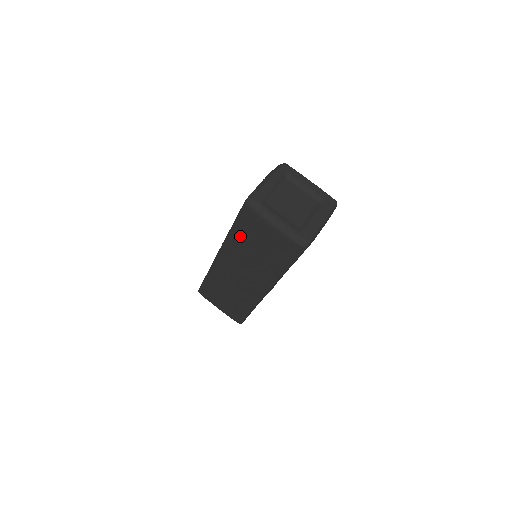
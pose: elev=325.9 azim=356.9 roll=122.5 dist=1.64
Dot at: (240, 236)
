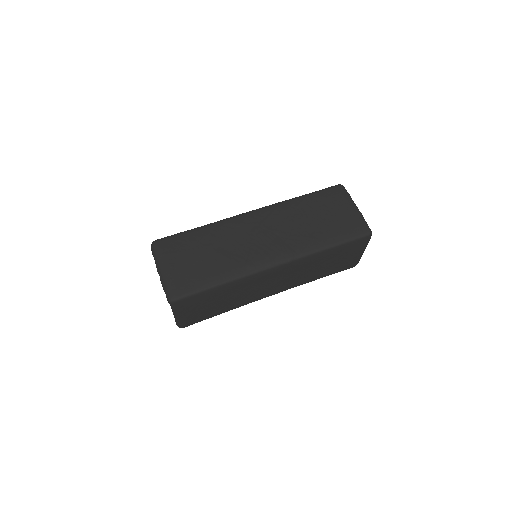
Dot at: (307, 203)
